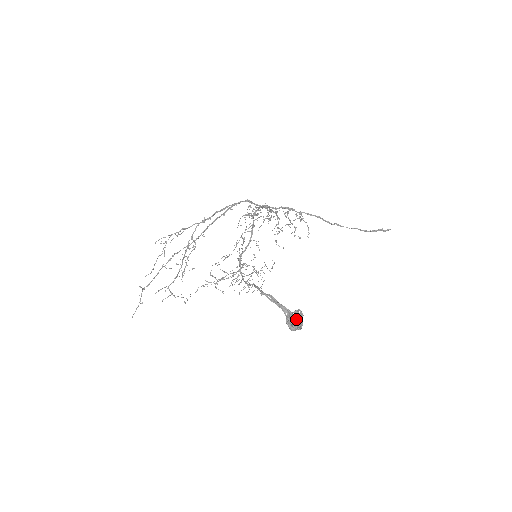
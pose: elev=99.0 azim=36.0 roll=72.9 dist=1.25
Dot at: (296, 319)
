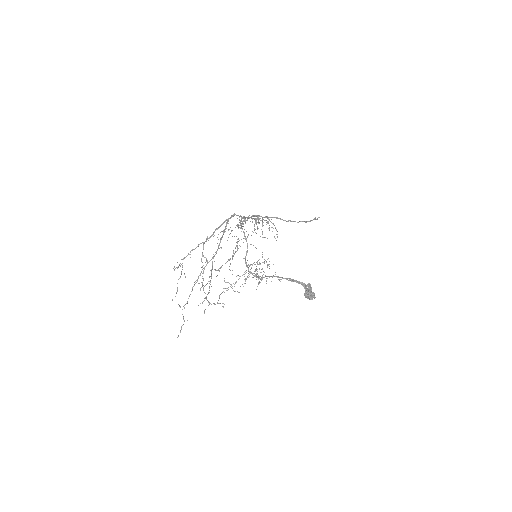
Dot at: (310, 291)
